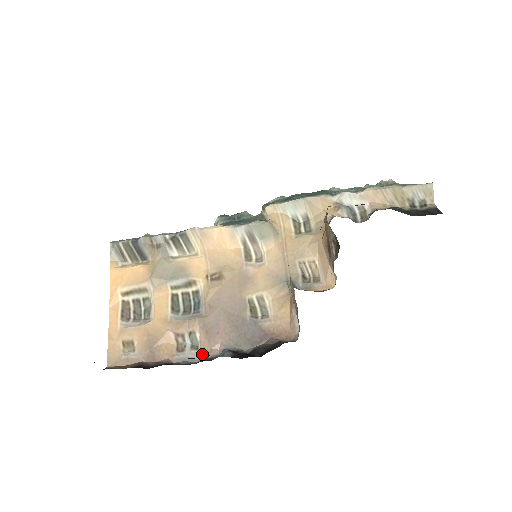
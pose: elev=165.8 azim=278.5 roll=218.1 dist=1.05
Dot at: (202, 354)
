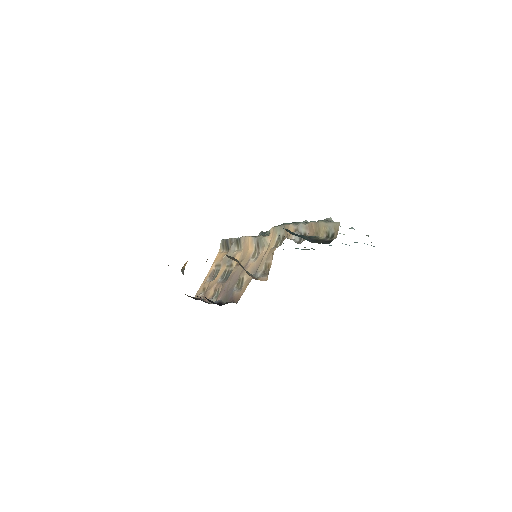
Dot at: occluded
